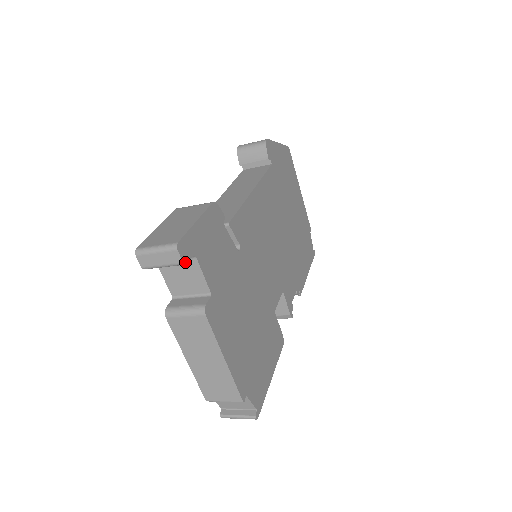
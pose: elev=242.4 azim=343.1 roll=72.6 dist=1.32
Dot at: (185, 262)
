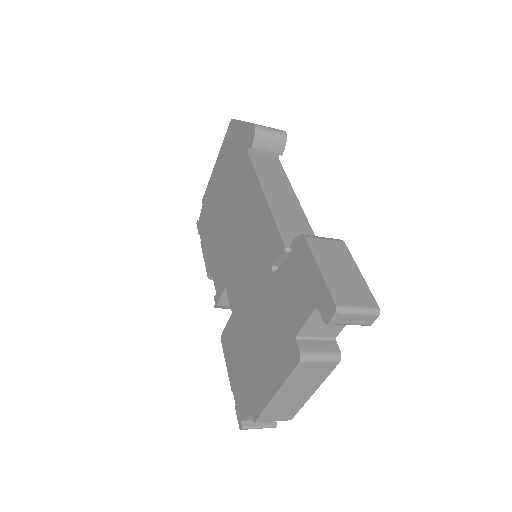
Dot at: (368, 323)
